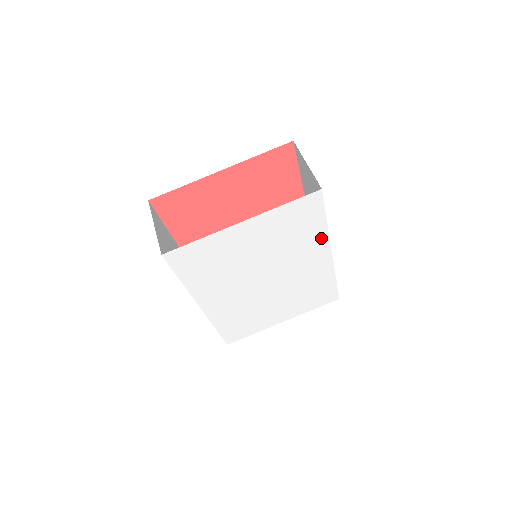
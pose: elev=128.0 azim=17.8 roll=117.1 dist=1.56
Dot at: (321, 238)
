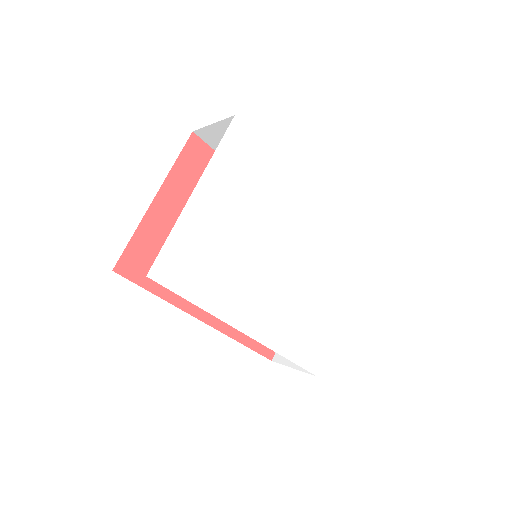
Dot at: (284, 174)
